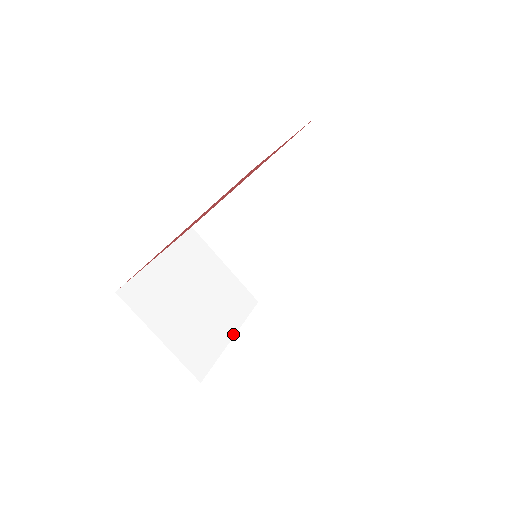
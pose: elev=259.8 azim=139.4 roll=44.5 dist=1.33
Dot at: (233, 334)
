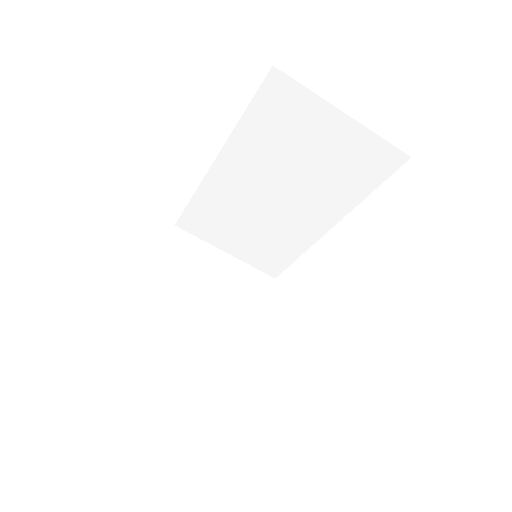
Dot at: (260, 329)
